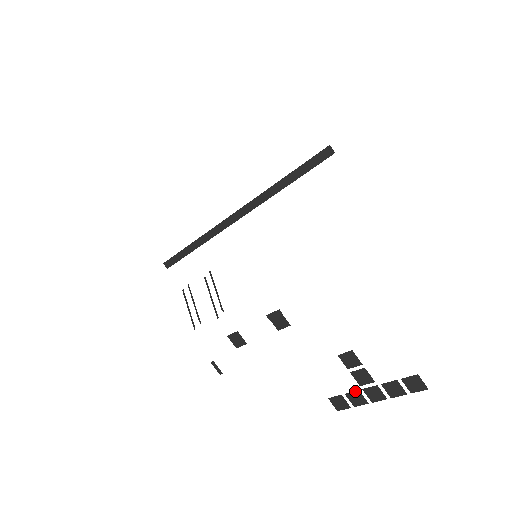
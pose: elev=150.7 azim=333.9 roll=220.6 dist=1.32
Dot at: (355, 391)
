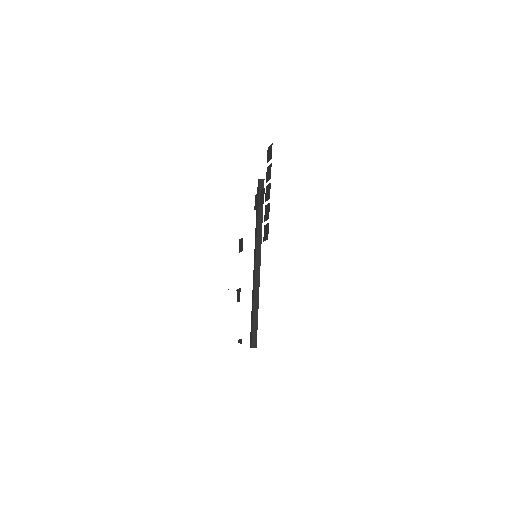
Dot at: (265, 210)
